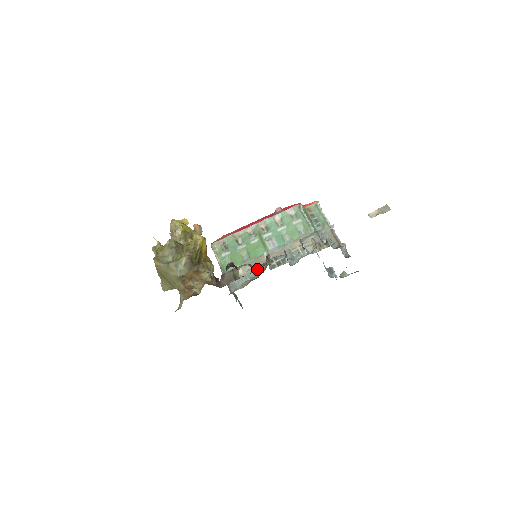
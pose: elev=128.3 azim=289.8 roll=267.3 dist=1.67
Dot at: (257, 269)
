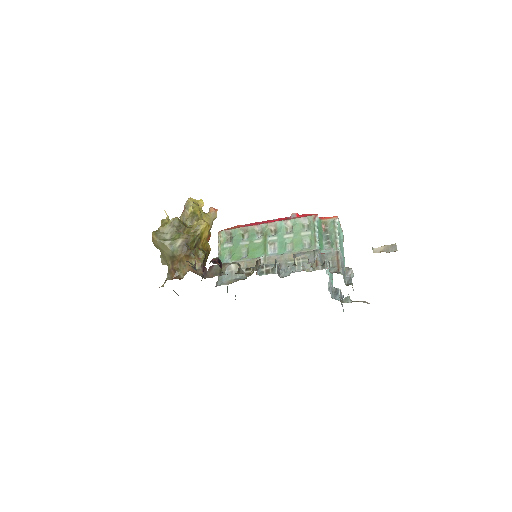
Dot at: (246, 270)
